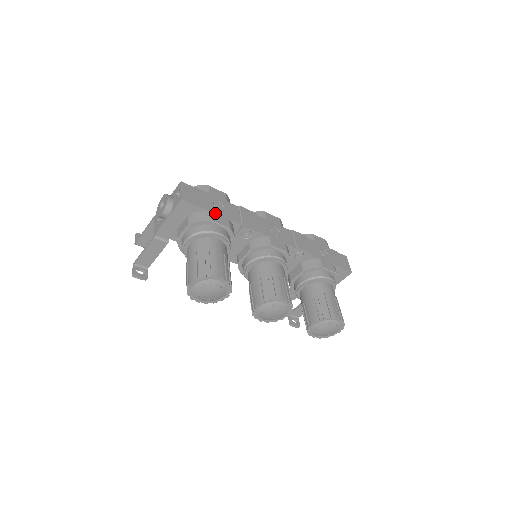
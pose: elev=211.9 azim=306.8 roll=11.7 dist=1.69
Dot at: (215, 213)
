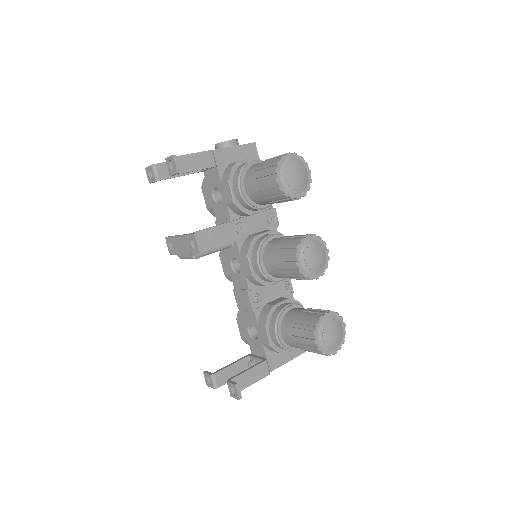
Dot at: occluded
